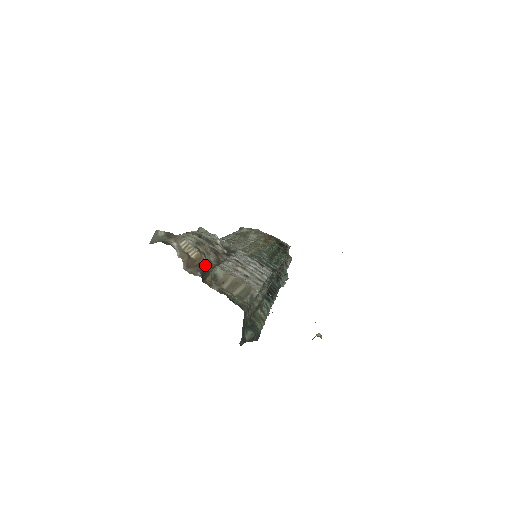
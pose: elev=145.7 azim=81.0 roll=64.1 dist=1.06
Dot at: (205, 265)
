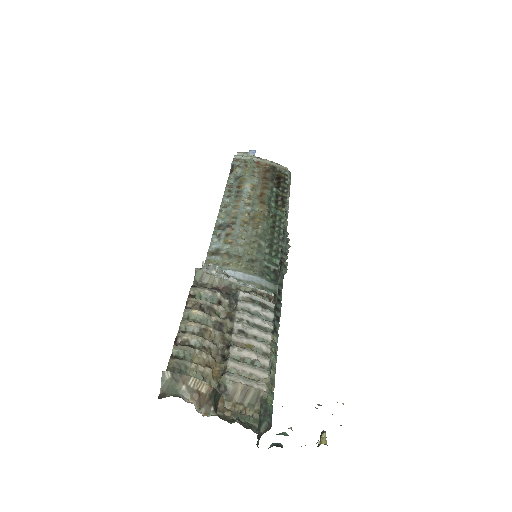
Dot at: (215, 392)
